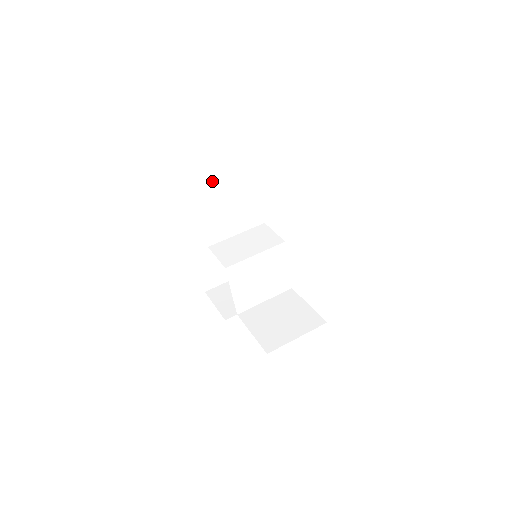
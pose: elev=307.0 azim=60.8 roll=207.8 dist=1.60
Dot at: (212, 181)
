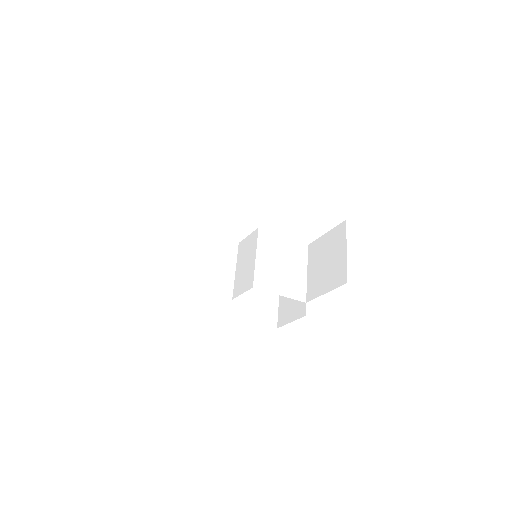
Dot at: (170, 260)
